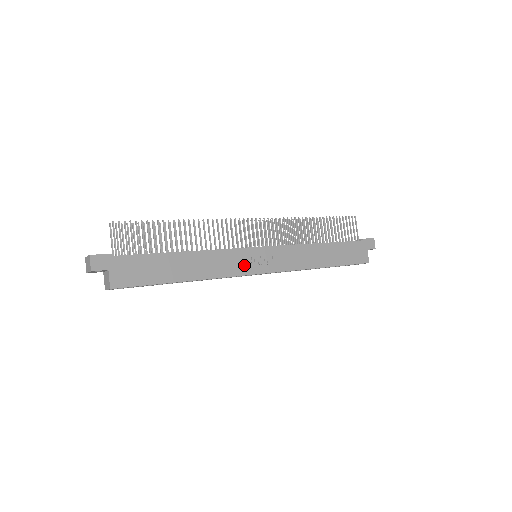
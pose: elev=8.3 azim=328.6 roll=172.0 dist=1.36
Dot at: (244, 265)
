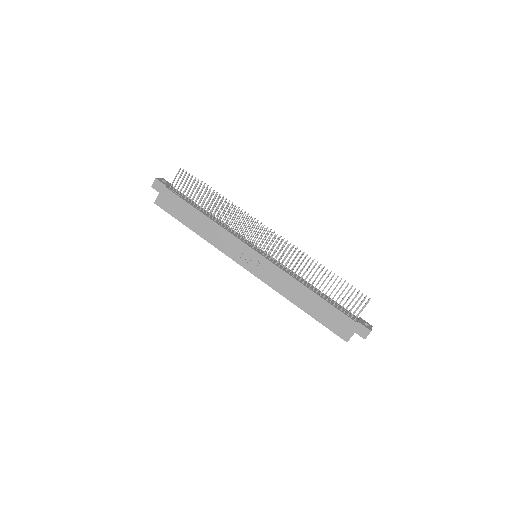
Dot at: (237, 253)
